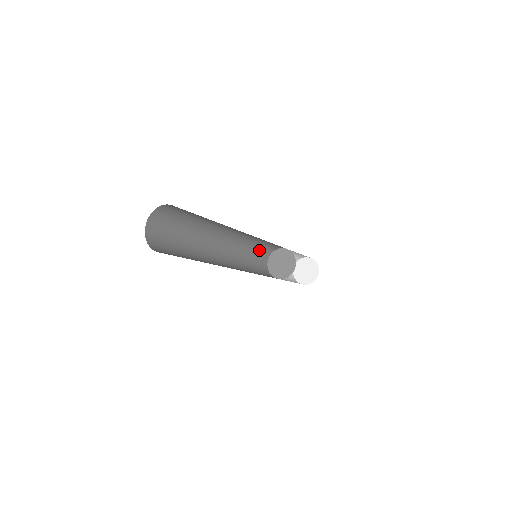
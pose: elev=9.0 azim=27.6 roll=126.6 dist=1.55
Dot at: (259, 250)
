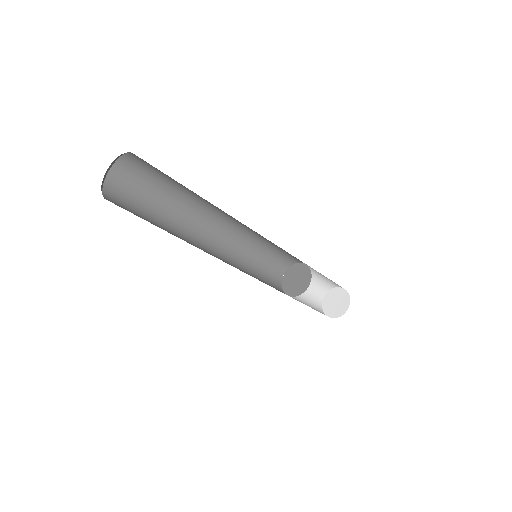
Dot at: (263, 274)
